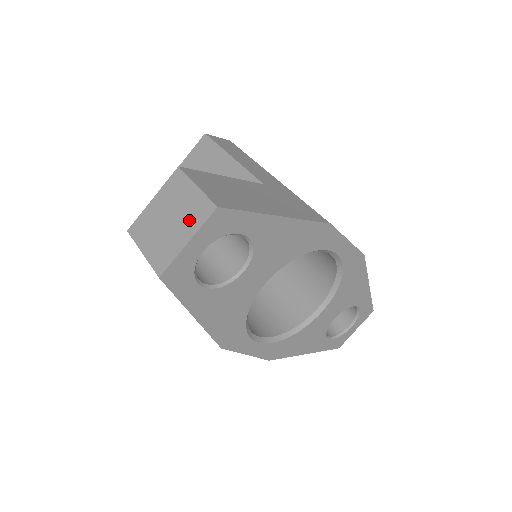
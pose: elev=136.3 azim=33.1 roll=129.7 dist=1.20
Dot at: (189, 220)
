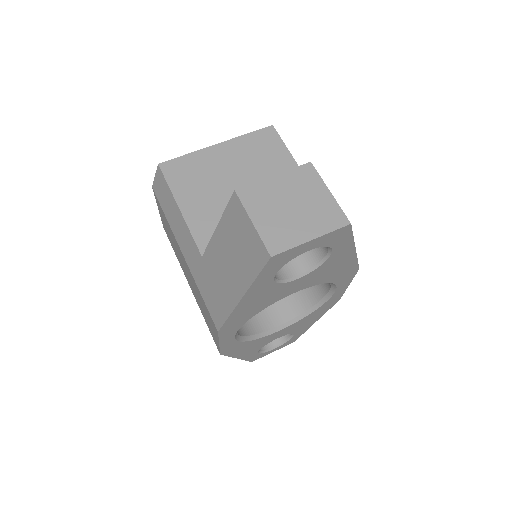
Dot at: (317, 219)
